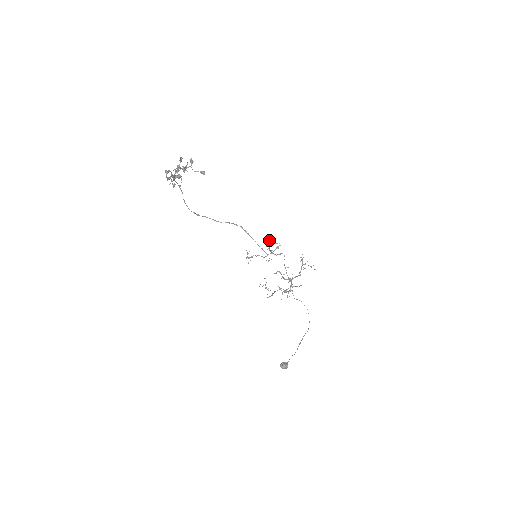
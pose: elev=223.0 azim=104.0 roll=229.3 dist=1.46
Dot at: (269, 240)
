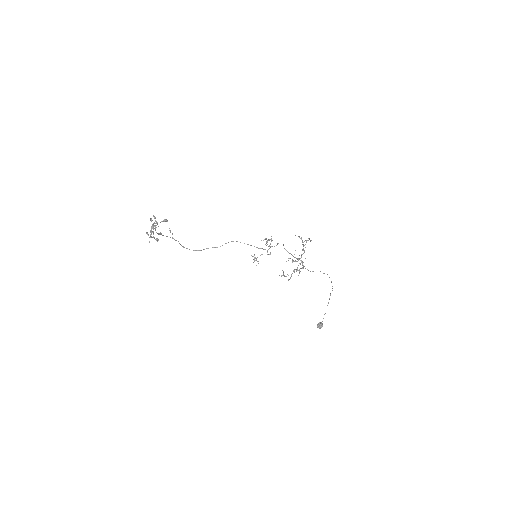
Dot at: (265, 239)
